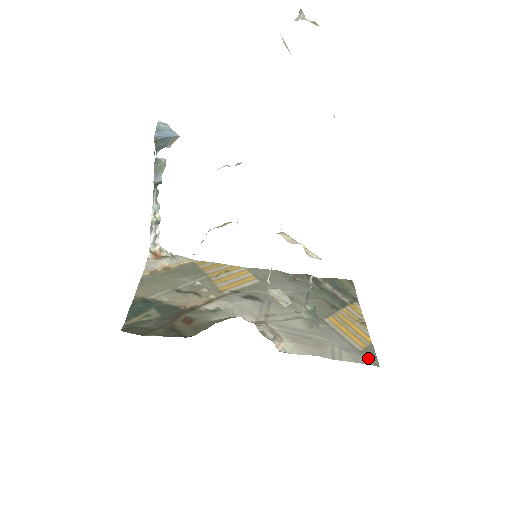
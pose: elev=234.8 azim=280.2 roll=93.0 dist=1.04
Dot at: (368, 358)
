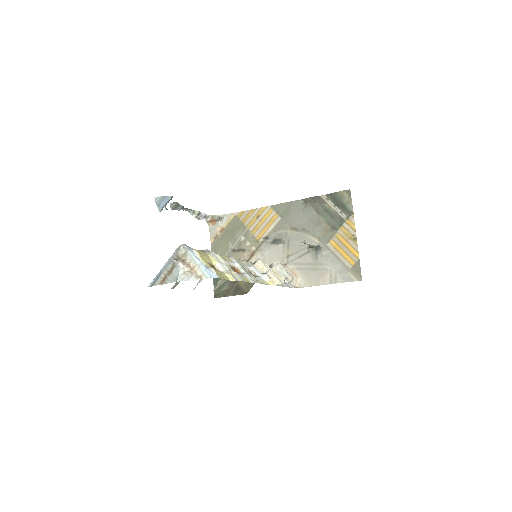
Dot at: (355, 275)
